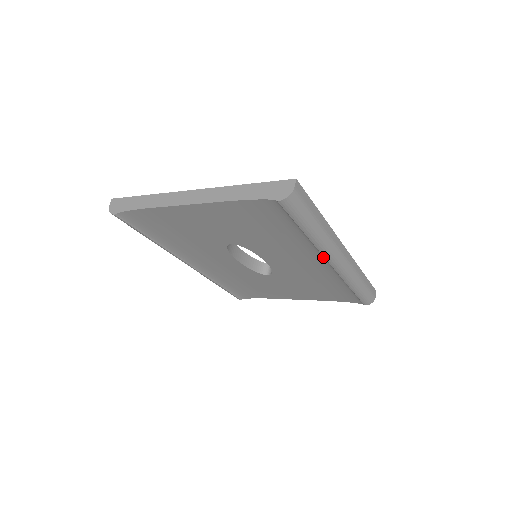
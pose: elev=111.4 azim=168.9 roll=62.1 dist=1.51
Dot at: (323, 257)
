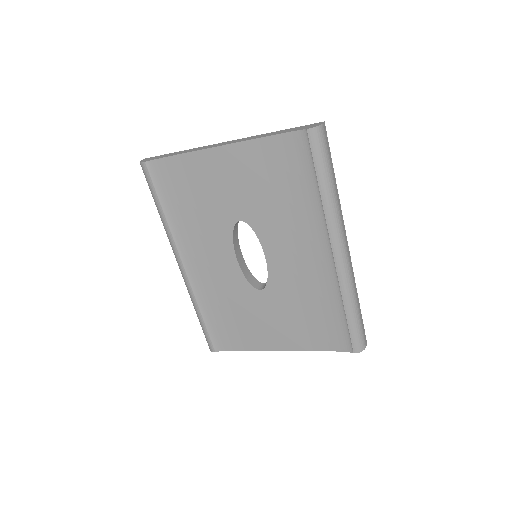
Dot at: (328, 239)
